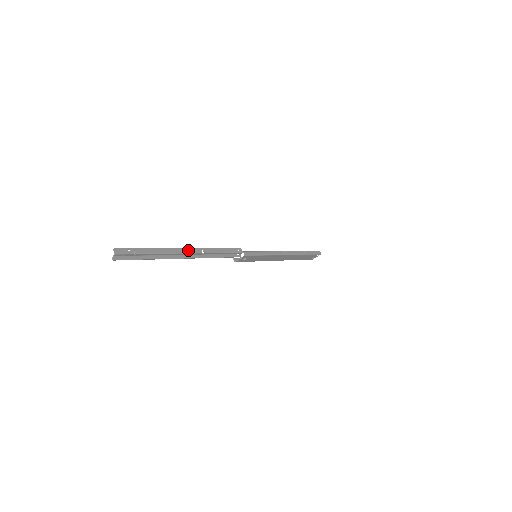
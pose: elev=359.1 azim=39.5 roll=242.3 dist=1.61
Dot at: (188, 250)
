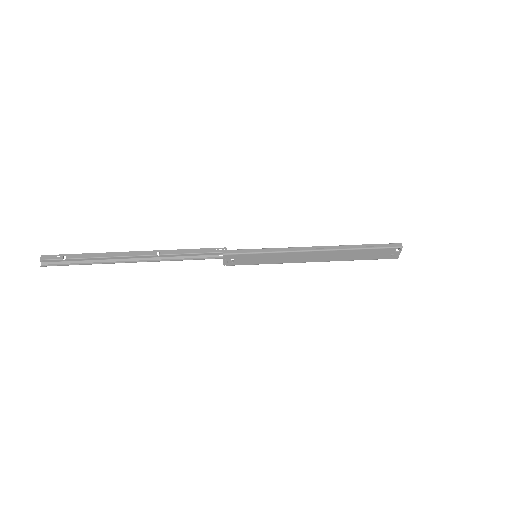
Dot at: (137, 253)
